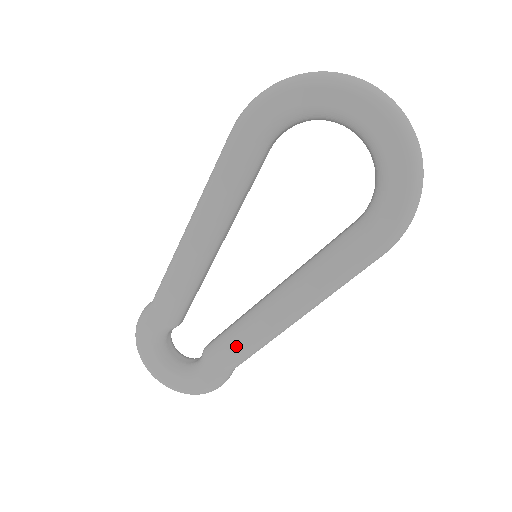
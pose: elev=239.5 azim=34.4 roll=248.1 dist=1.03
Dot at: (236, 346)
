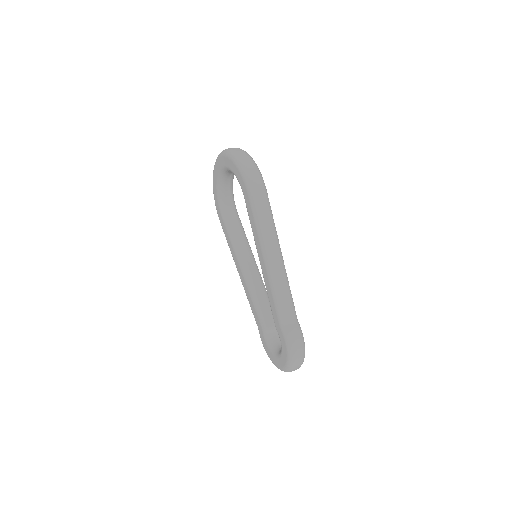
Dot at: (272, 306)
